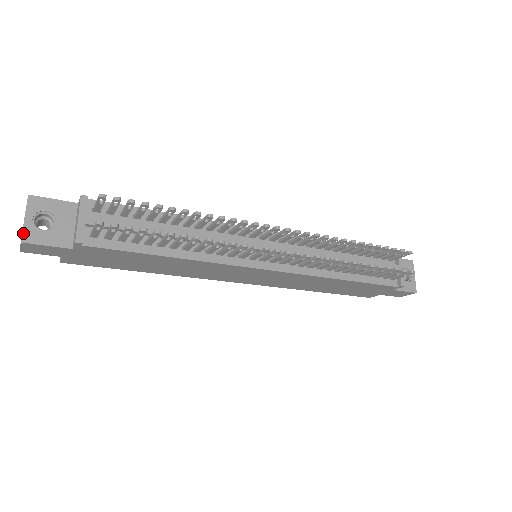
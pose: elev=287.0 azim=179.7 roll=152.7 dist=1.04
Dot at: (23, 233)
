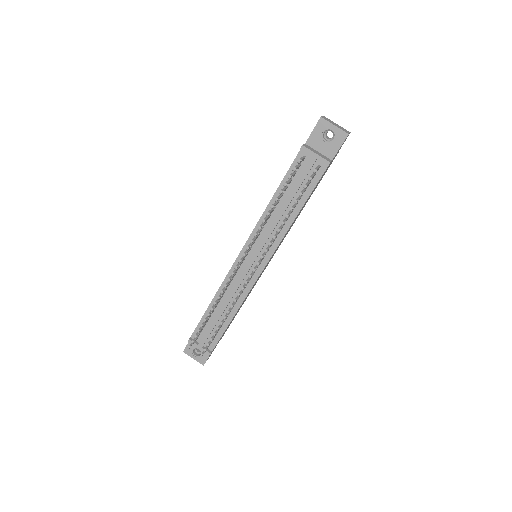
Dot at: (200, 363)
